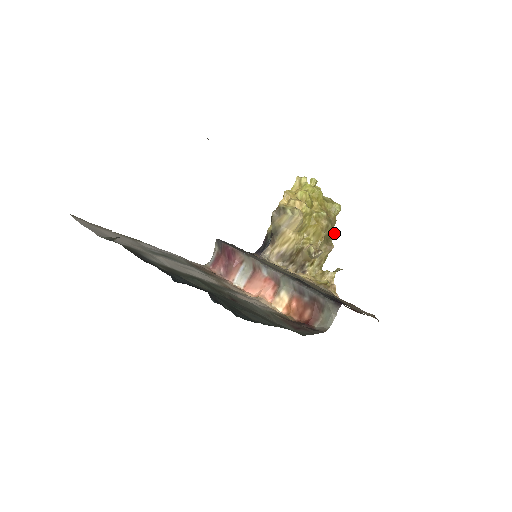
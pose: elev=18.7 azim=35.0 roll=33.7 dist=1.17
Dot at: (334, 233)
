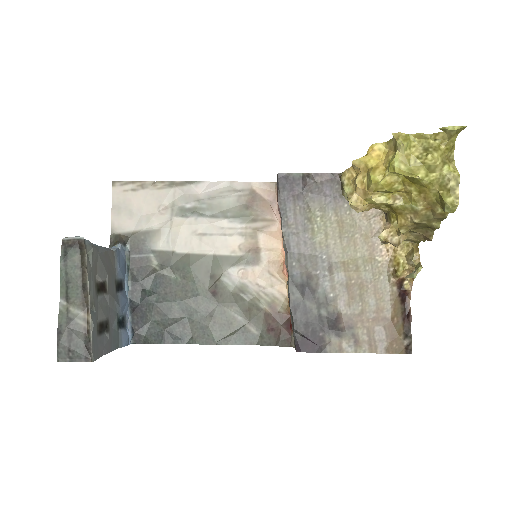
Dot at: (438, 228)
